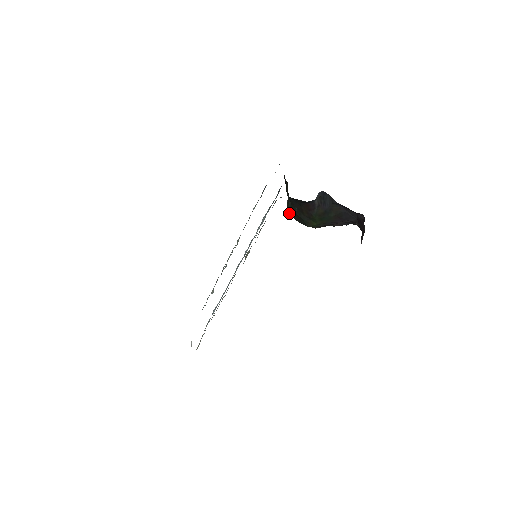
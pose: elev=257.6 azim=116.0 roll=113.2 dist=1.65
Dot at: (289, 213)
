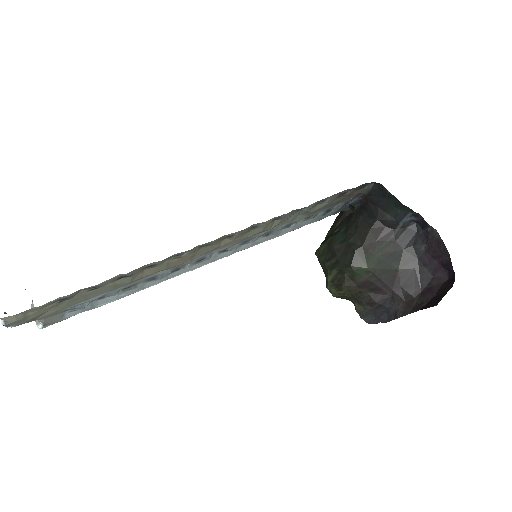
Dot at: (321, 251)
